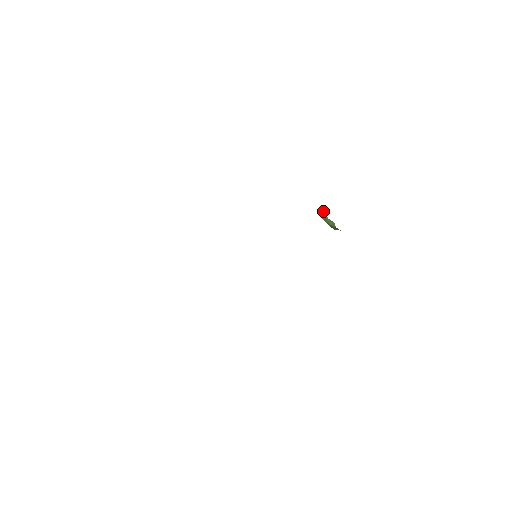
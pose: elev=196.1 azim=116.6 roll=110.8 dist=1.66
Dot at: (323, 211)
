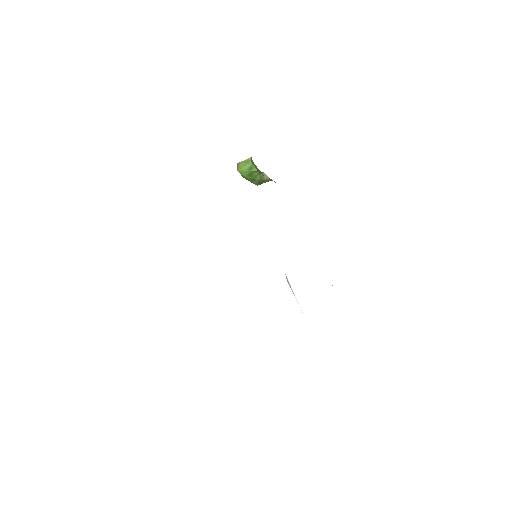
Dot at: (245, 166)
